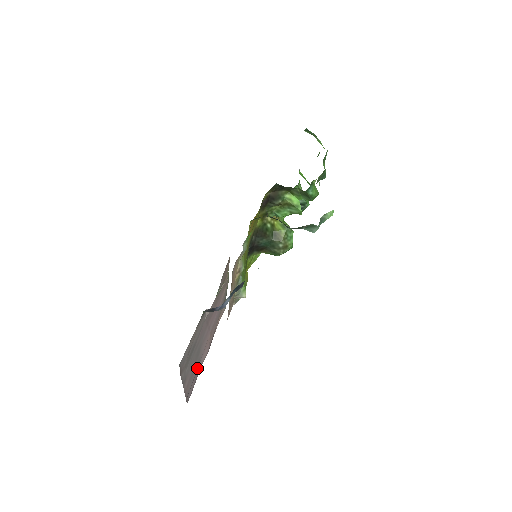
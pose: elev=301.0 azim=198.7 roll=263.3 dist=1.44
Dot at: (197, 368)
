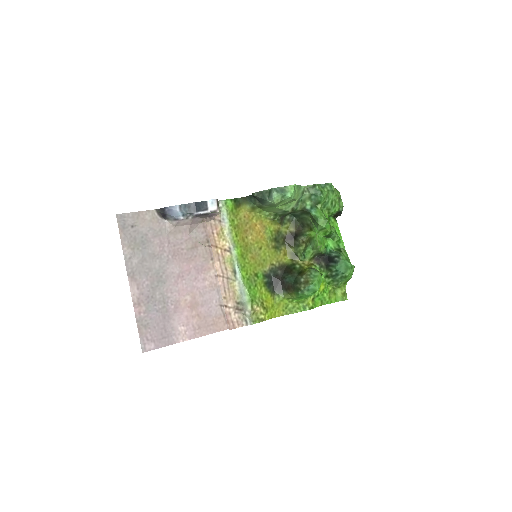
Dot at: (163, 313)
